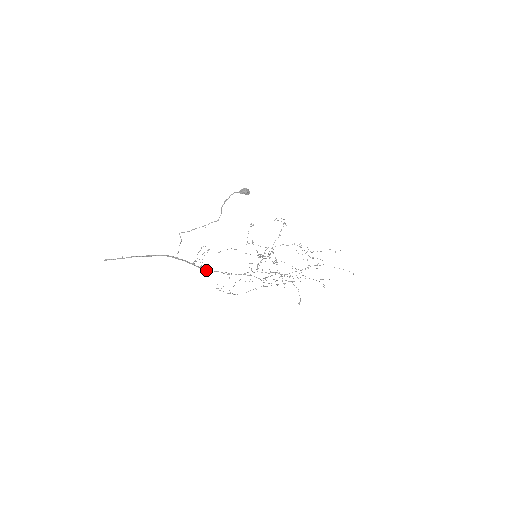
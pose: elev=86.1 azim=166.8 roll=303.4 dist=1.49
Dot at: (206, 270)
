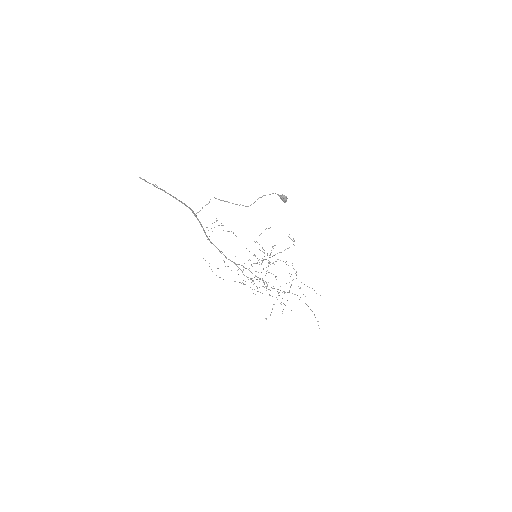
Dot at: (209, 240)
